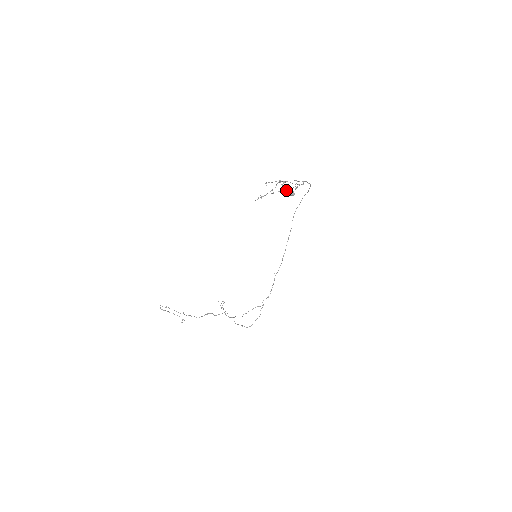
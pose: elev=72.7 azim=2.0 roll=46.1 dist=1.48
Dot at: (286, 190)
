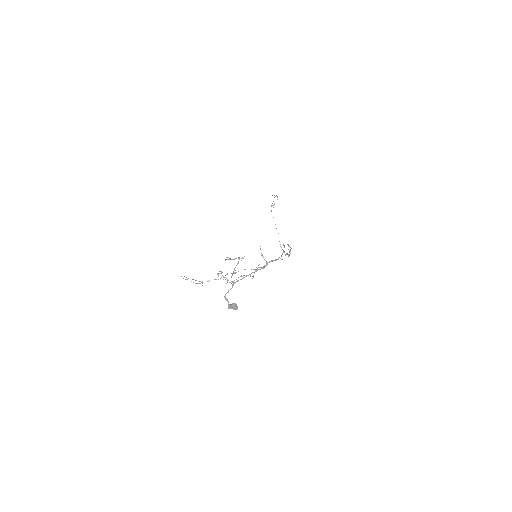
Dot at: occluded
